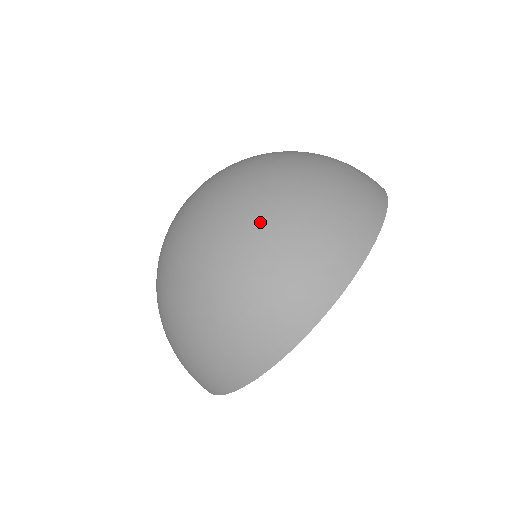
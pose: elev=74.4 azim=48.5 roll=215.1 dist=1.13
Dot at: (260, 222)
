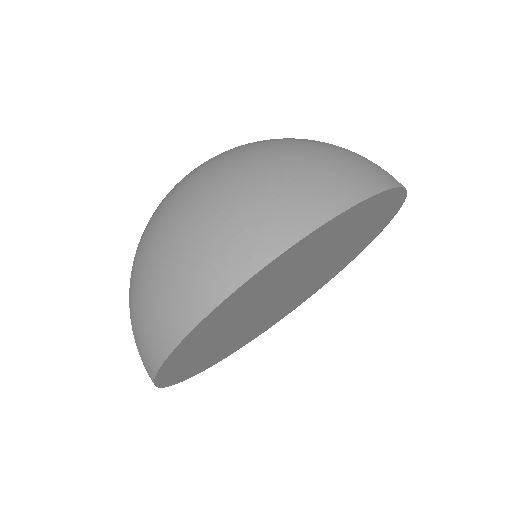
Dot at: (196, 192)
